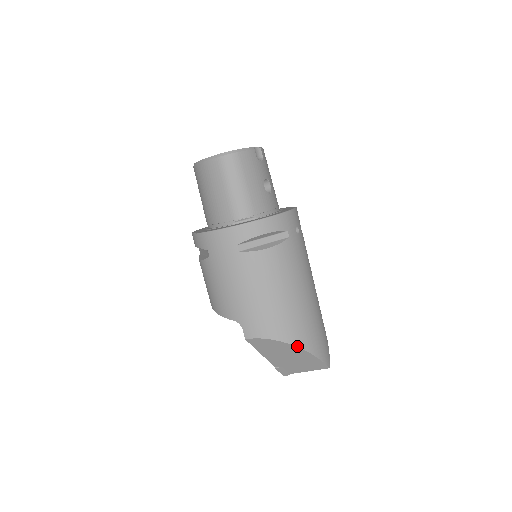
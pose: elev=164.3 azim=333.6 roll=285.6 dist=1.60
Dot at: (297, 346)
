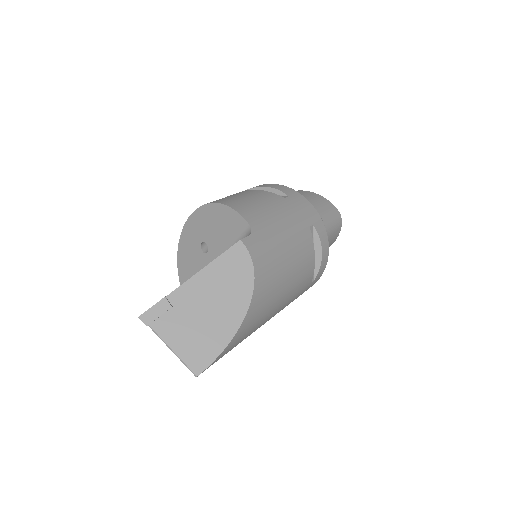
Dot at: (248, 311)
